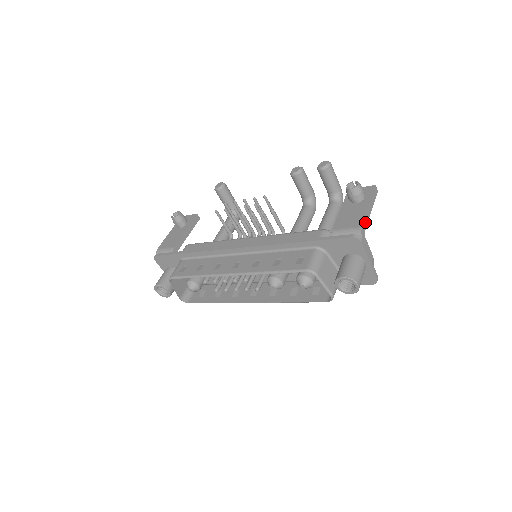
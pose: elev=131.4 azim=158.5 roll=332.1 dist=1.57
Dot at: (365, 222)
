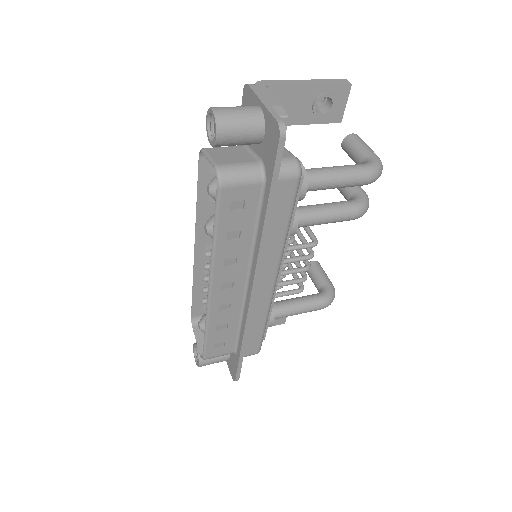
Dot at: (279, 82)
